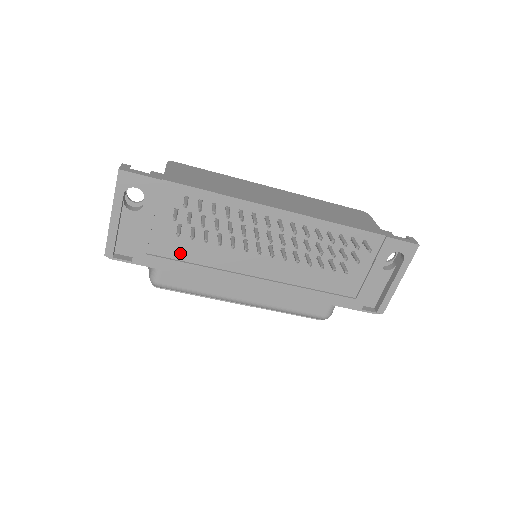
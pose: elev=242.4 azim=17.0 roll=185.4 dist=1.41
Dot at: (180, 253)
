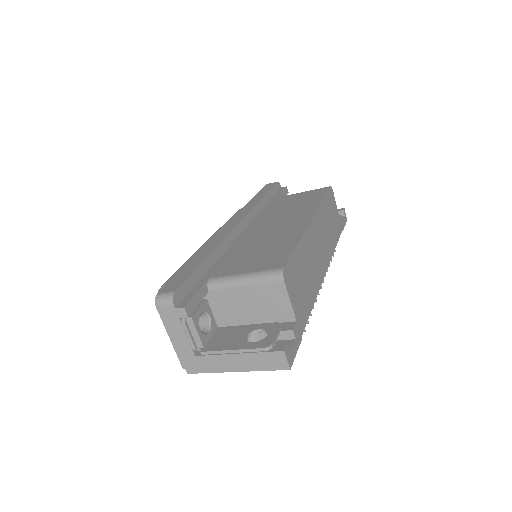
Dot at: occluded
